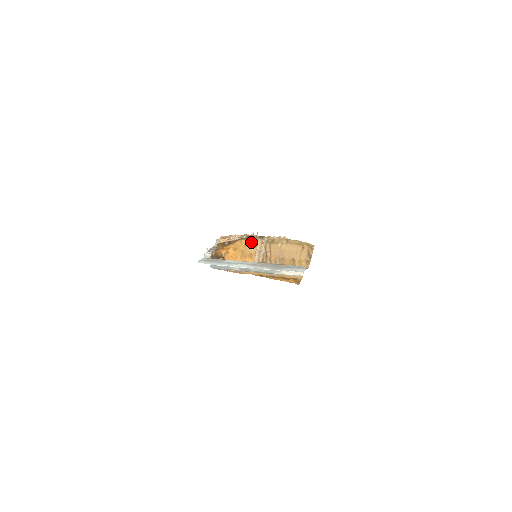
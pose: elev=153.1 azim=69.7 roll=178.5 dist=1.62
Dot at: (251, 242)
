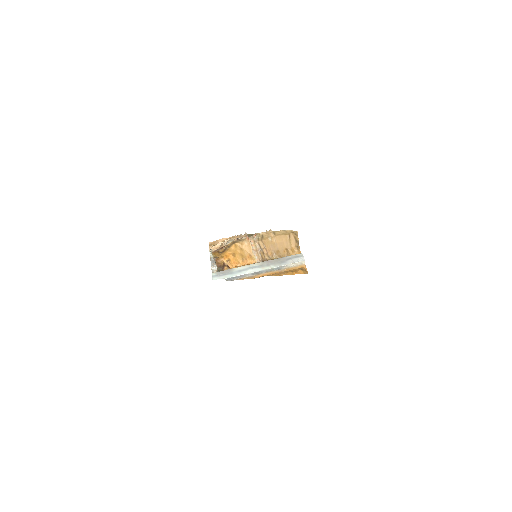
Dot at: (245, 244)
